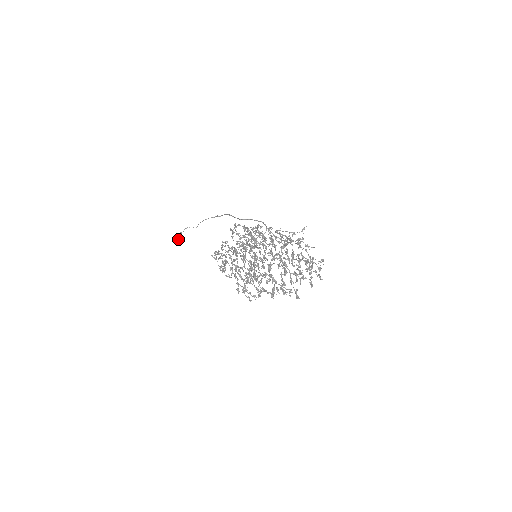
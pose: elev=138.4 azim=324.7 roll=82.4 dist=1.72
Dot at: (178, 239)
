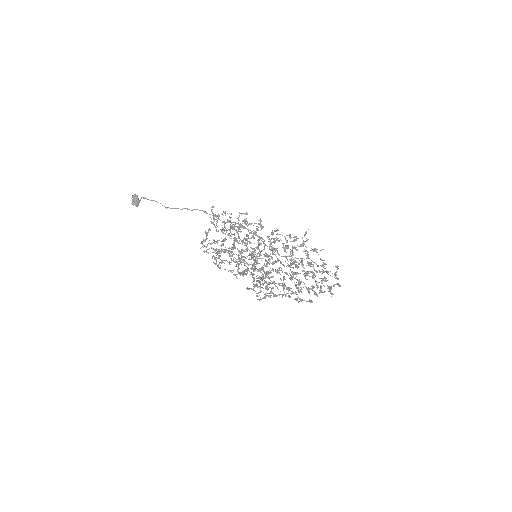
Dot at: (138, 205)
